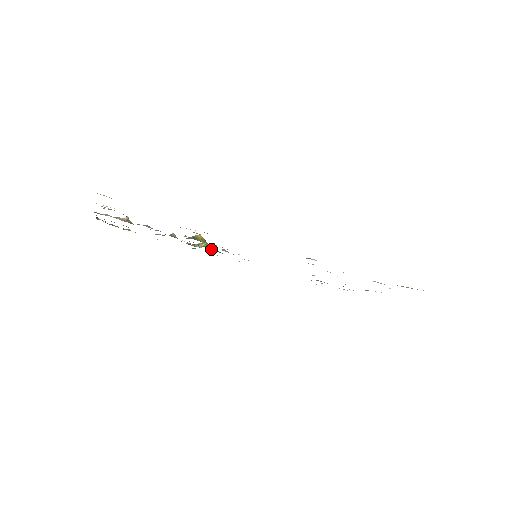
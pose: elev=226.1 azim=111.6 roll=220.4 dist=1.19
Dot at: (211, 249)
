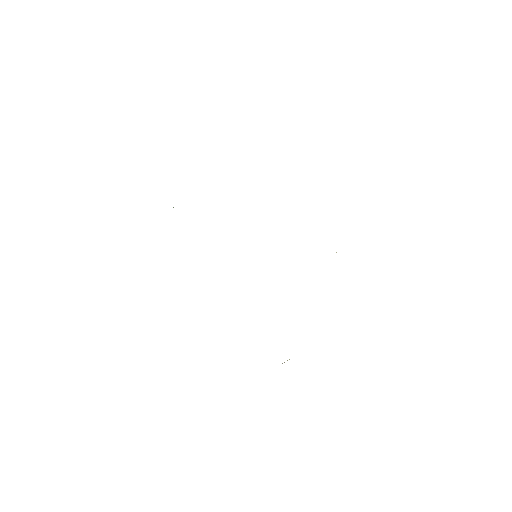
Dot at: occluded
